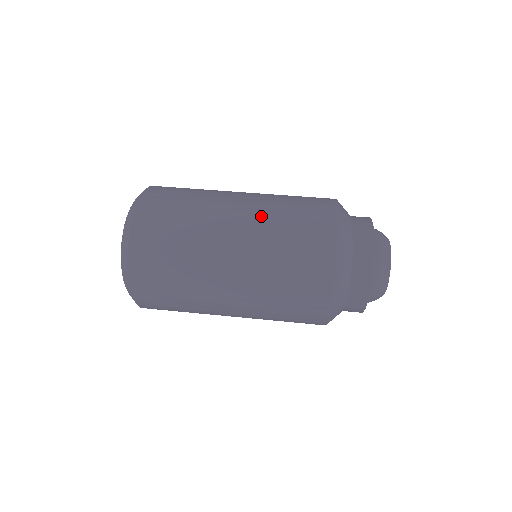
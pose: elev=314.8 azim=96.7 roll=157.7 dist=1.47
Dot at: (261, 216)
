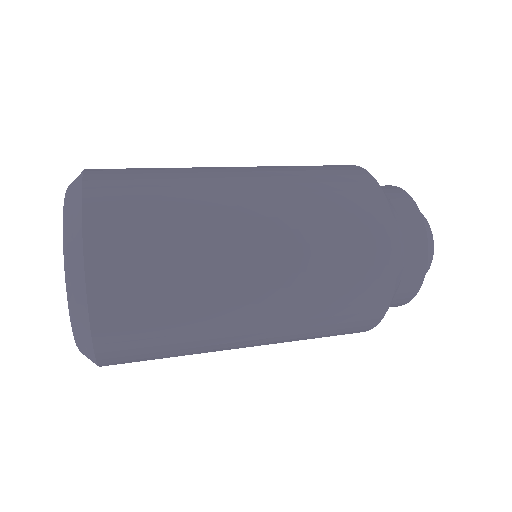
Dot at: (282, 189)
